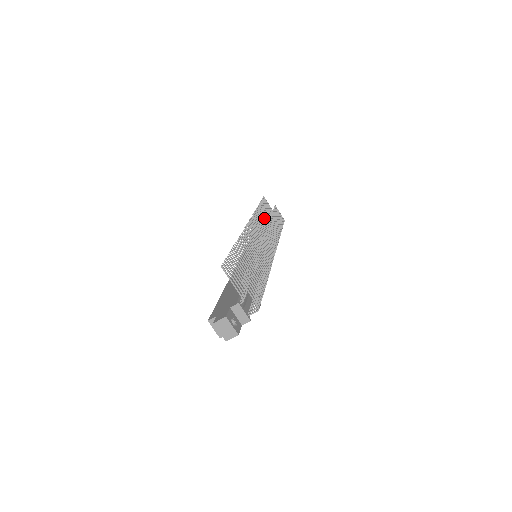
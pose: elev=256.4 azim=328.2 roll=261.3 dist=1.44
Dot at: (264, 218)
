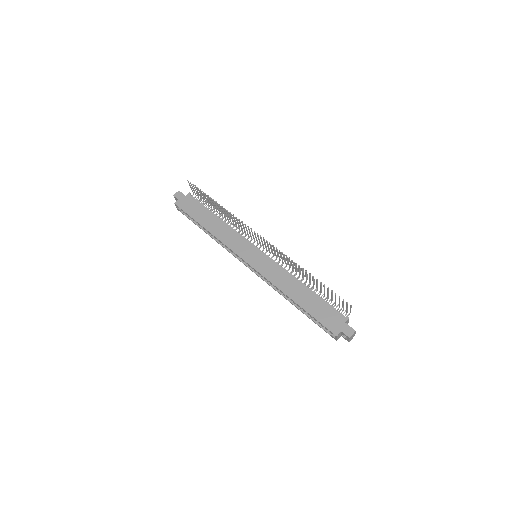
Dot at: occluded
